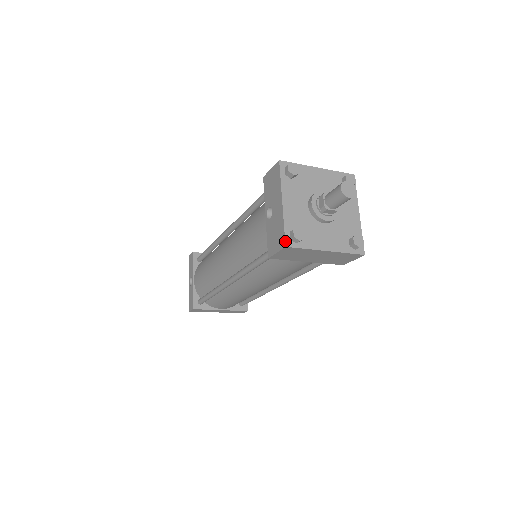
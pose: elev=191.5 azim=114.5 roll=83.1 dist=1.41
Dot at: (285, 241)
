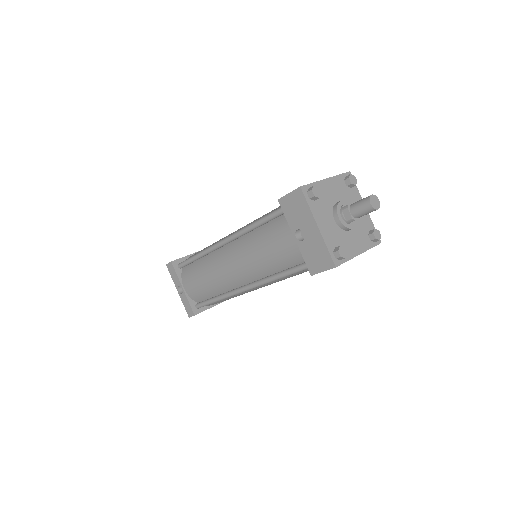
Dot at: (334, 262)
